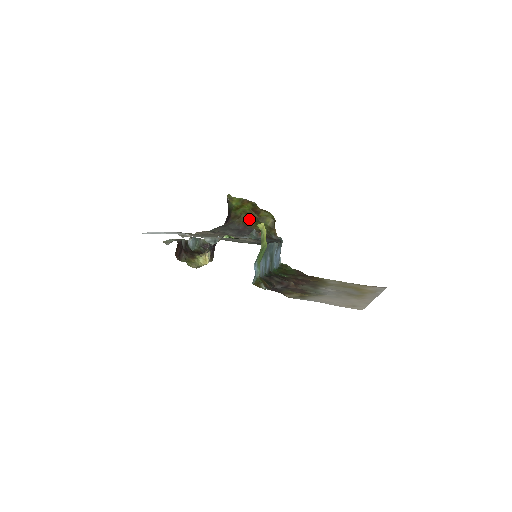
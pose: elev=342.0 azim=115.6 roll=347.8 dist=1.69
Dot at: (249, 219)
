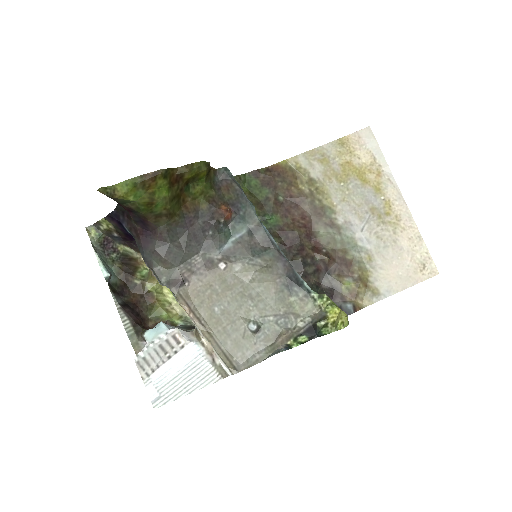
Dot at: (179, 200)
